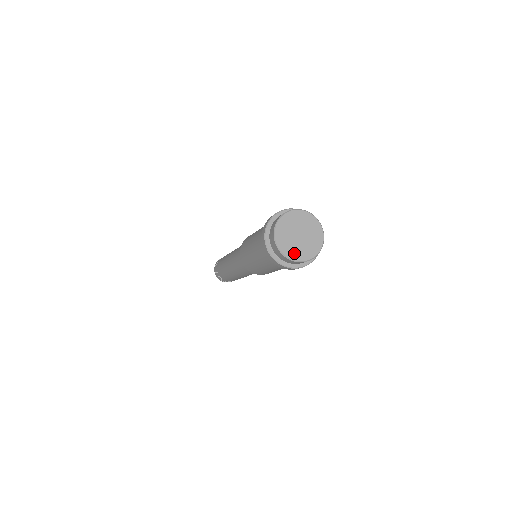
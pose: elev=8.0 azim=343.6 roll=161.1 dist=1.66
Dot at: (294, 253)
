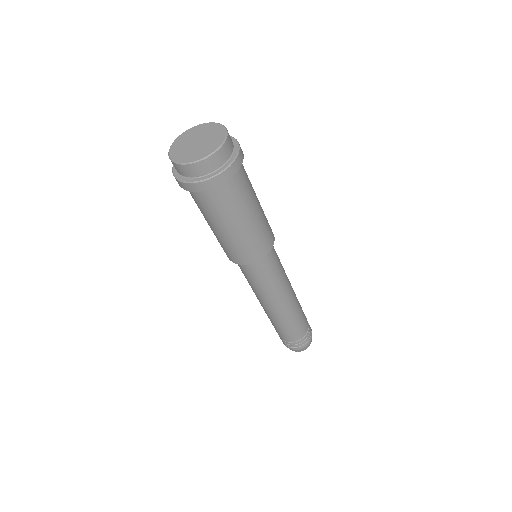
Dot at: (201, 154)
